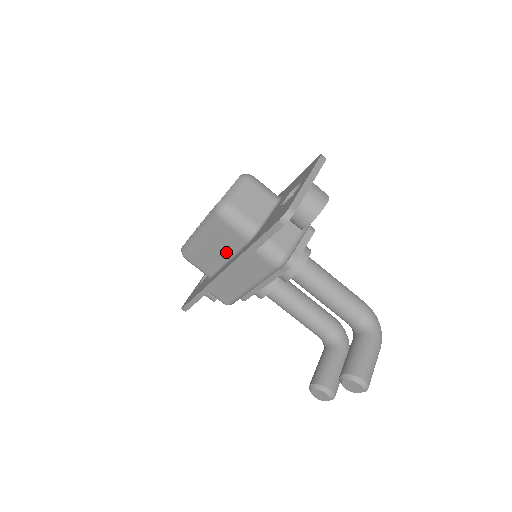
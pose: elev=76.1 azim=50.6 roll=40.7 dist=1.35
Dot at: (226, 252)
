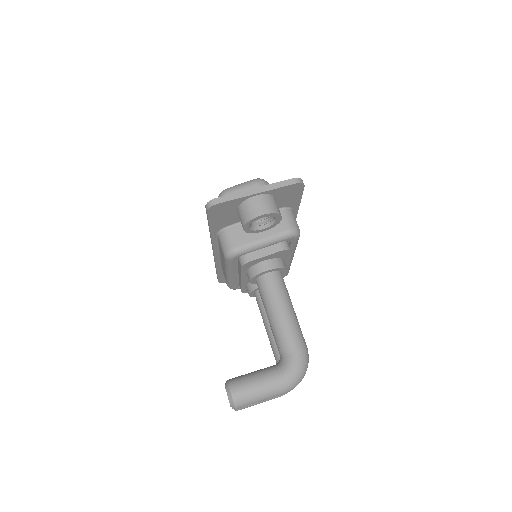
Dot at: occluded
